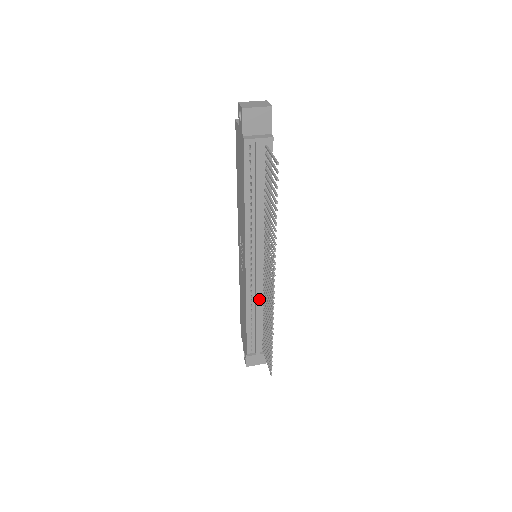
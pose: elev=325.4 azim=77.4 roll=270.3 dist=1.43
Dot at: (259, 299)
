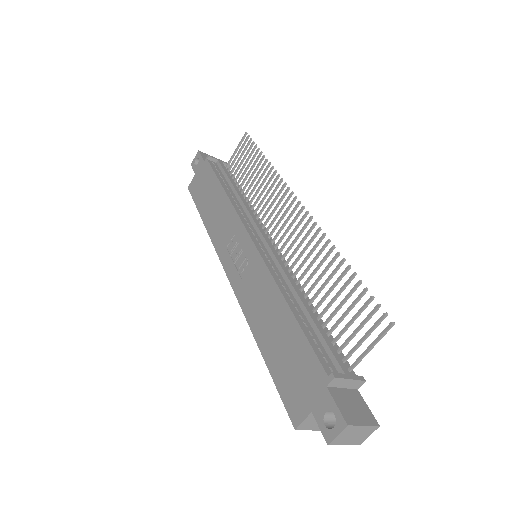
Dot at: (289, 276)
